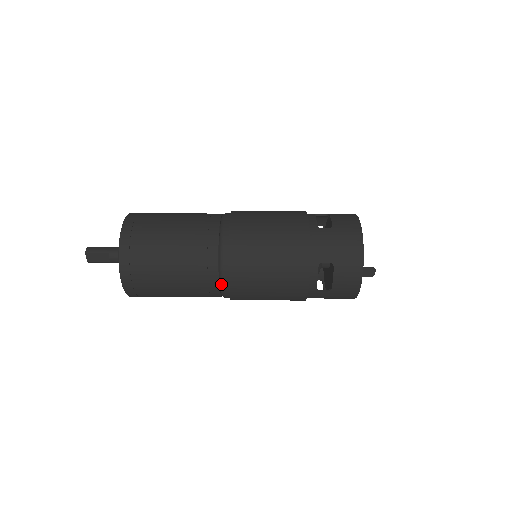
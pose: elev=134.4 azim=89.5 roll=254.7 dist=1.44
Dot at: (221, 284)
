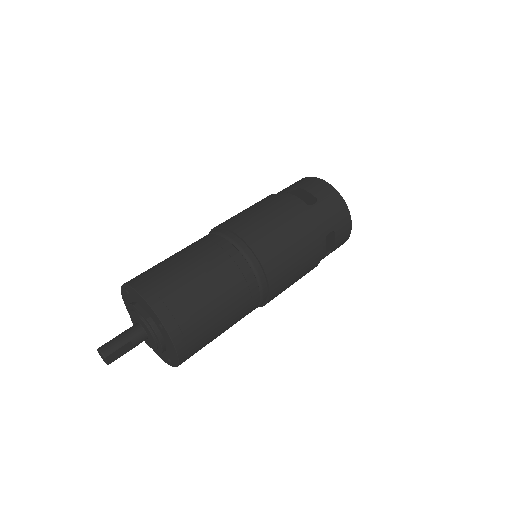
Dot at: (261, 301)
